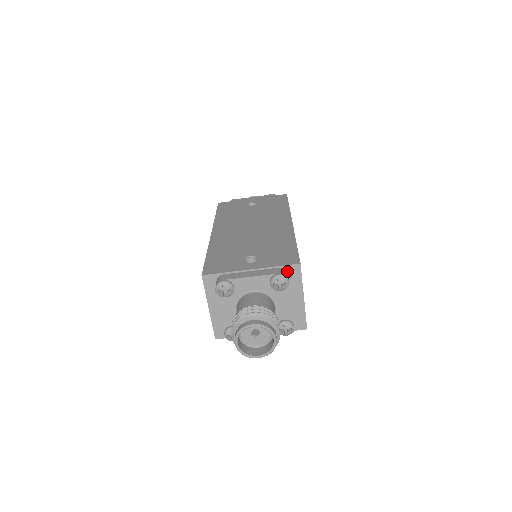
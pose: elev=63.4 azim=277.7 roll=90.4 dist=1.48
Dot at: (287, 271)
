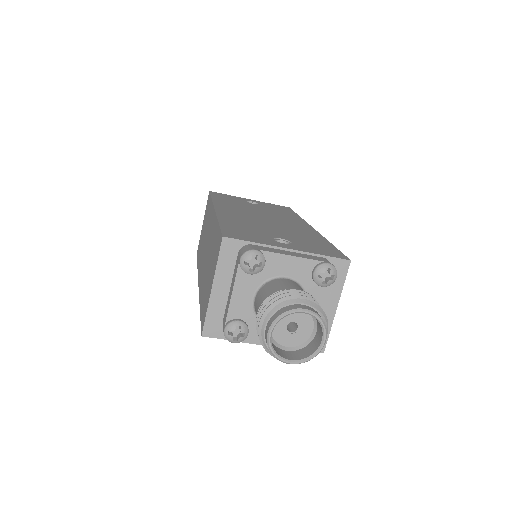
Dot at: occluded
